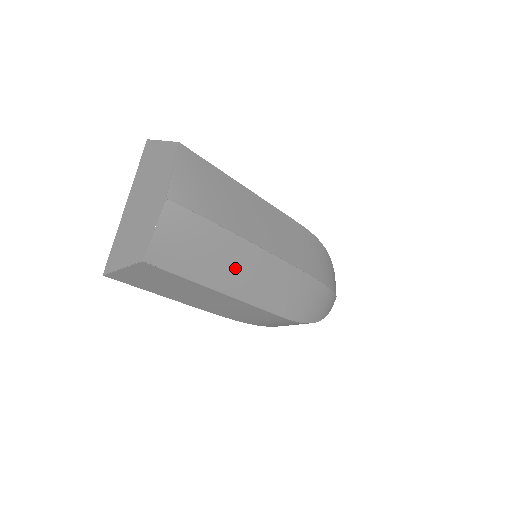
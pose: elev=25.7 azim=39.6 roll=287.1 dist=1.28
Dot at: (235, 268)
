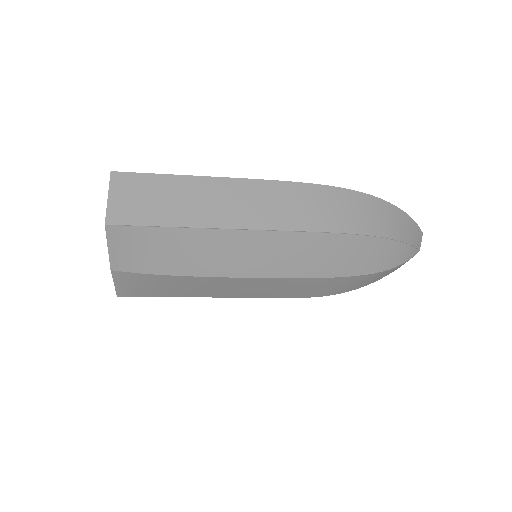
Dot at: (210, 288)
